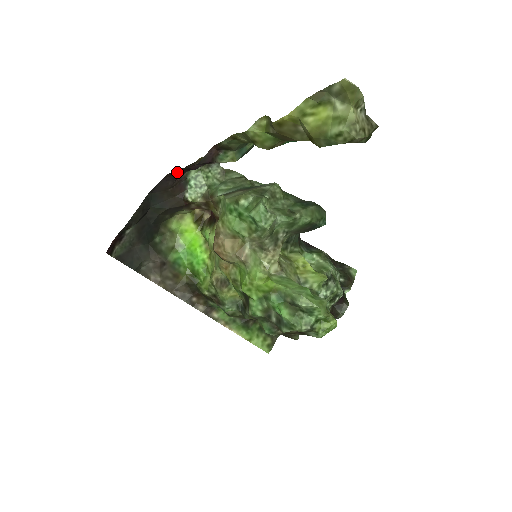
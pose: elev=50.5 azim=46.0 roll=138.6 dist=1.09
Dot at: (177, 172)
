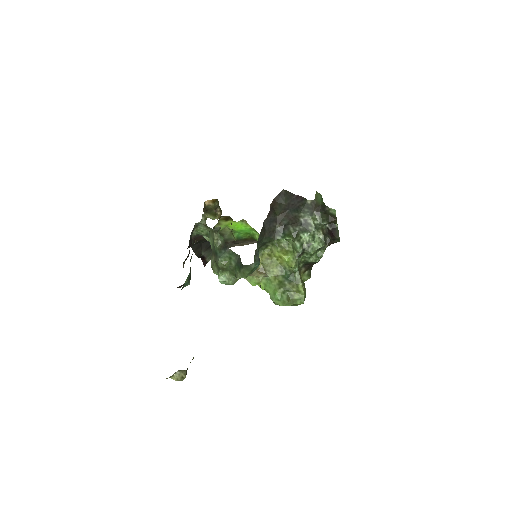
Dot at: occluded
